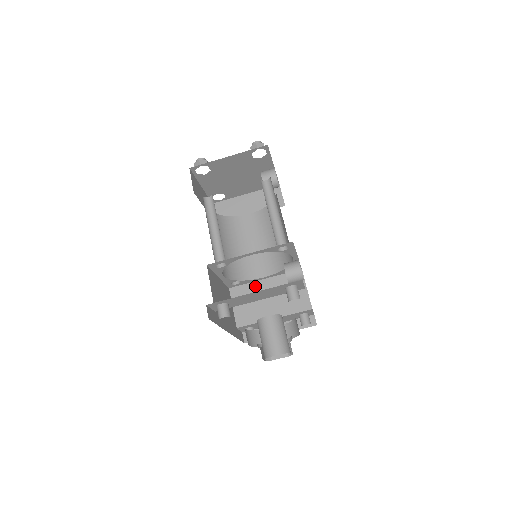
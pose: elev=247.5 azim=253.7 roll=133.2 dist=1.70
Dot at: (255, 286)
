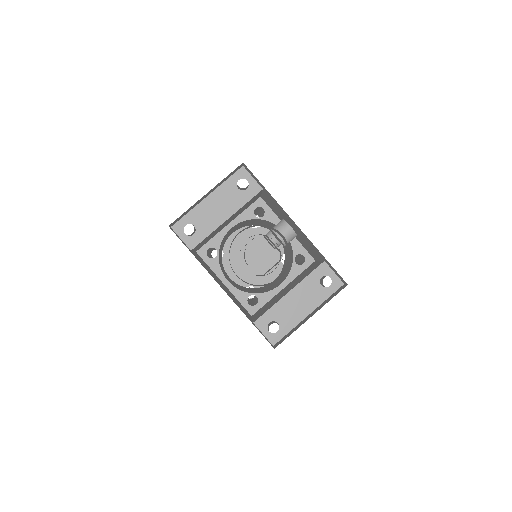
Dot at: (274, 297)
